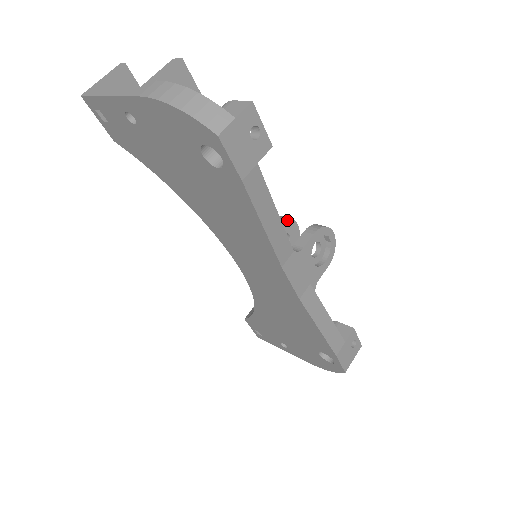
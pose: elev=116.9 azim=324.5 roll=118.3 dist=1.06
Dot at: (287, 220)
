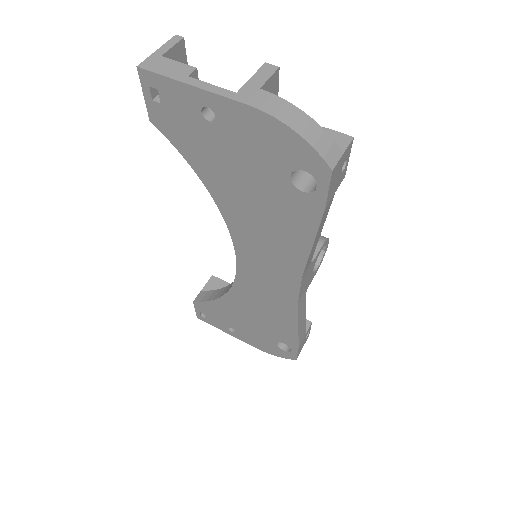
Dot at: occluded
